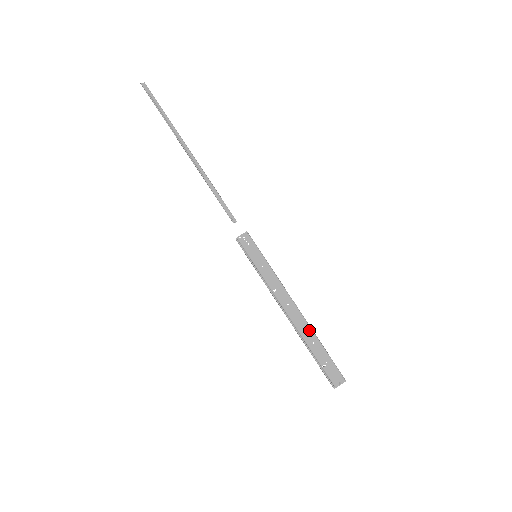
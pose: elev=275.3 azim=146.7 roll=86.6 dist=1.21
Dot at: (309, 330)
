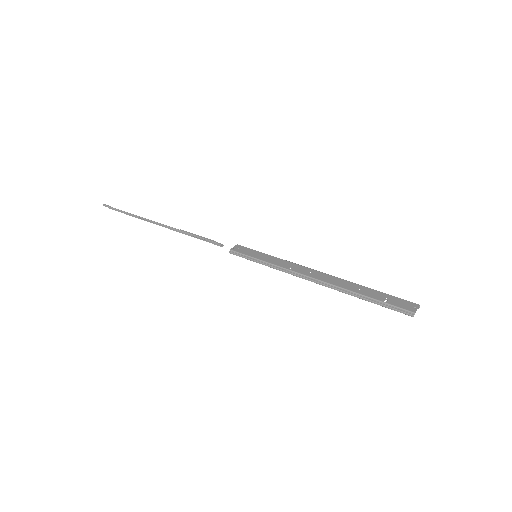
Dot at: (346, 282)
